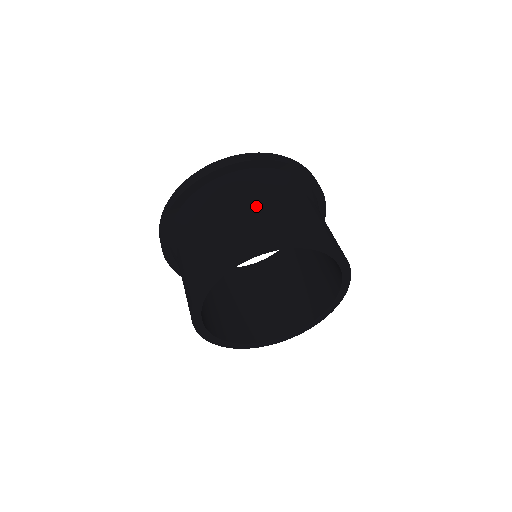
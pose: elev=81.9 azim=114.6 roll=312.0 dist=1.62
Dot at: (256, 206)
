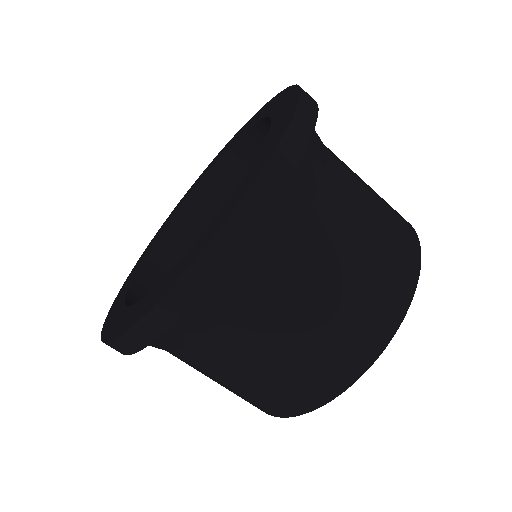
Dot at: (314, 303)
